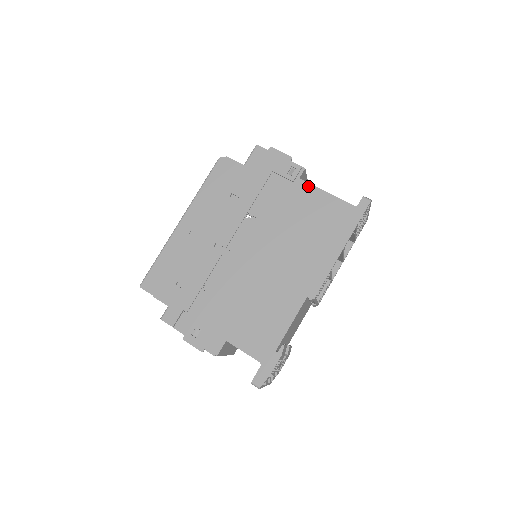
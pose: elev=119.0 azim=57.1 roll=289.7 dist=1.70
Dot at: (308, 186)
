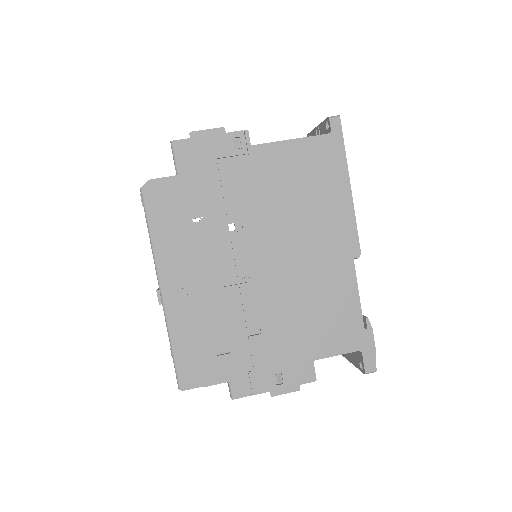
Dot at: (267, 147)
